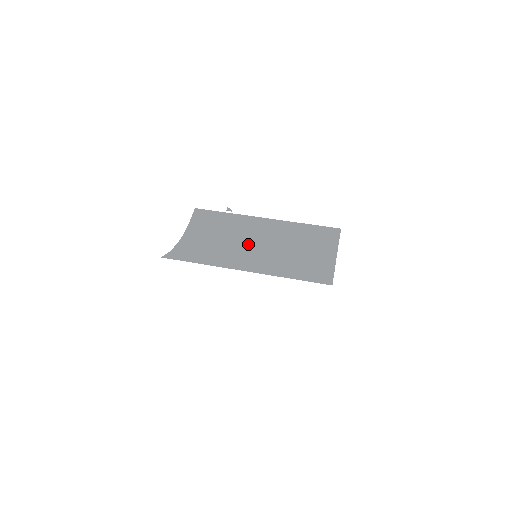
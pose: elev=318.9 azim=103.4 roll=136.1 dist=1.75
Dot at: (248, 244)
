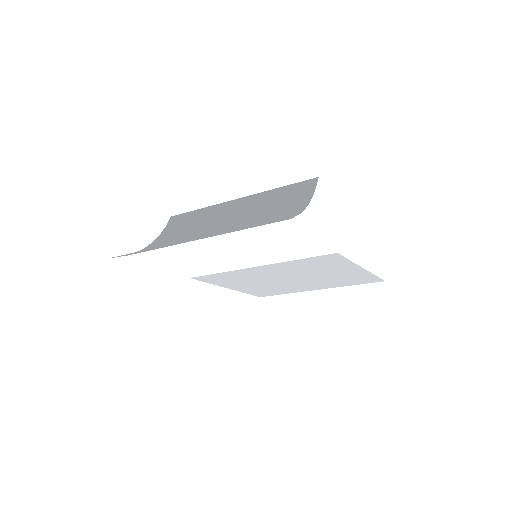
Dot at: (213, 227)
